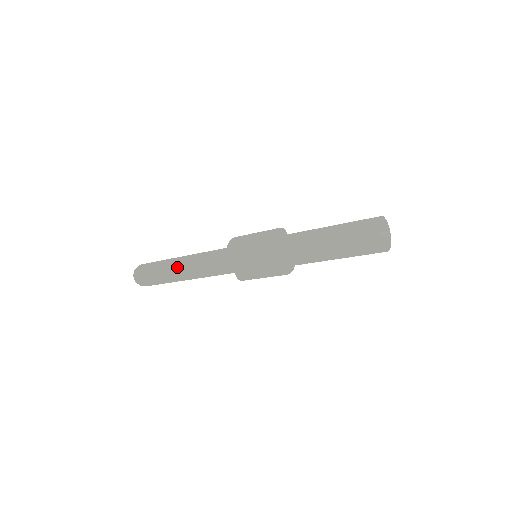
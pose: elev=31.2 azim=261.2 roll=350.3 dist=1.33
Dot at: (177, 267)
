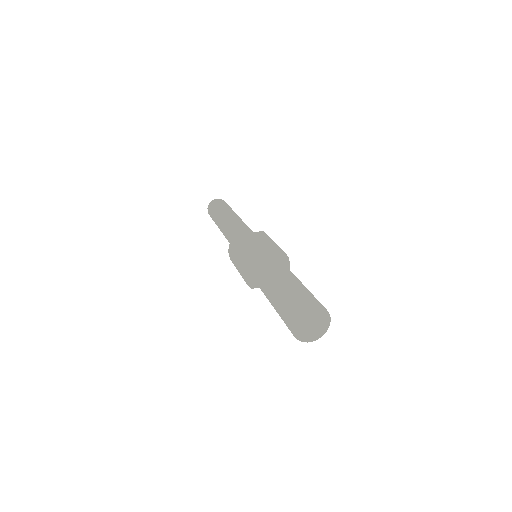
Dot at: occluded
